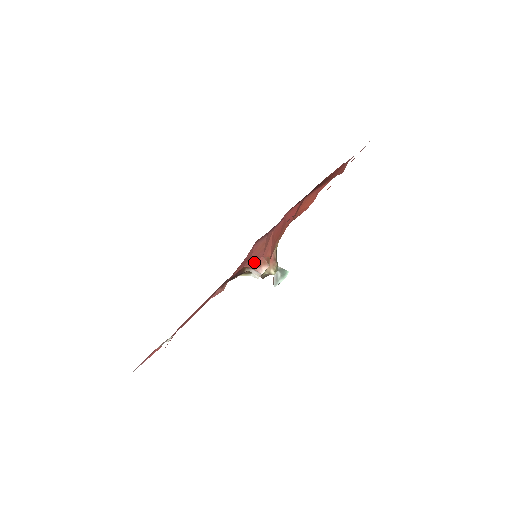
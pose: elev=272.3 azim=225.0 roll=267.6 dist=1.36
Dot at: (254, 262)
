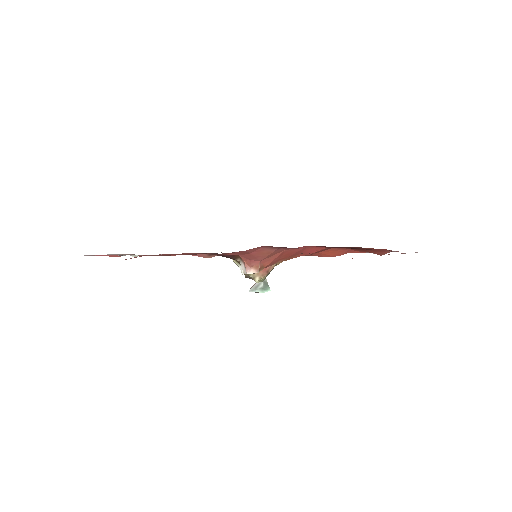
Dot at: (250, 259)
